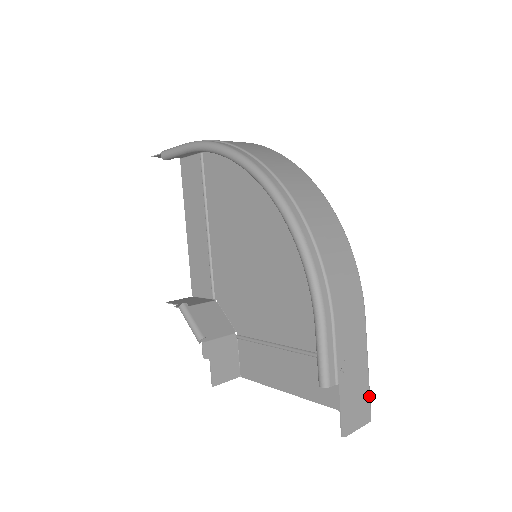
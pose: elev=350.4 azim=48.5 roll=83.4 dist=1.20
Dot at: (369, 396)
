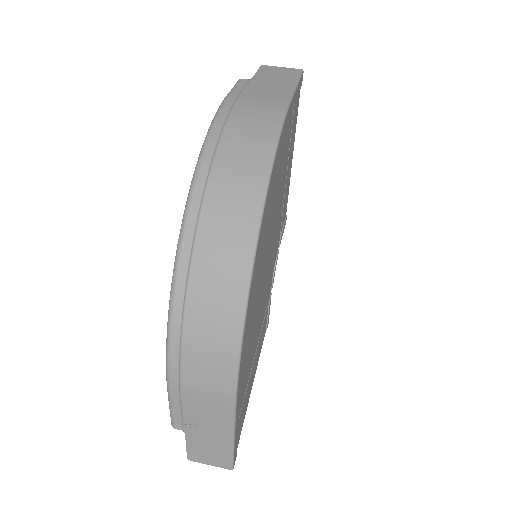
Dot at: (231, 457)
